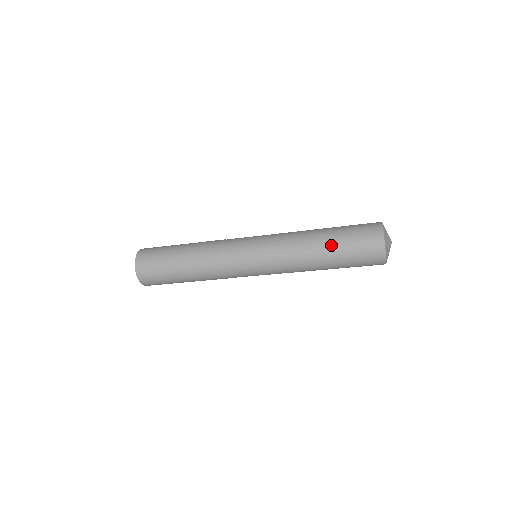
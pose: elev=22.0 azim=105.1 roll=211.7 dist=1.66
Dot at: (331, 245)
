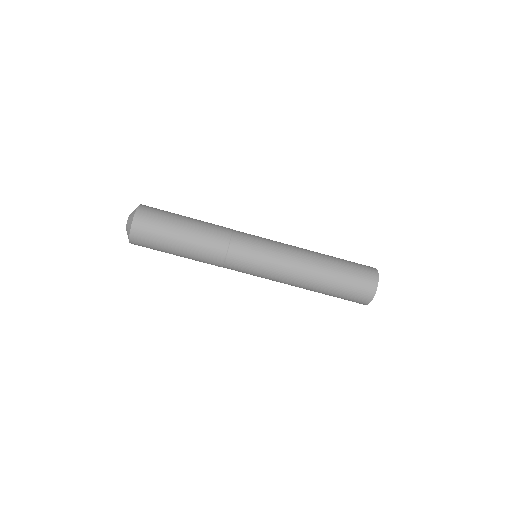
Dot at: occluded
